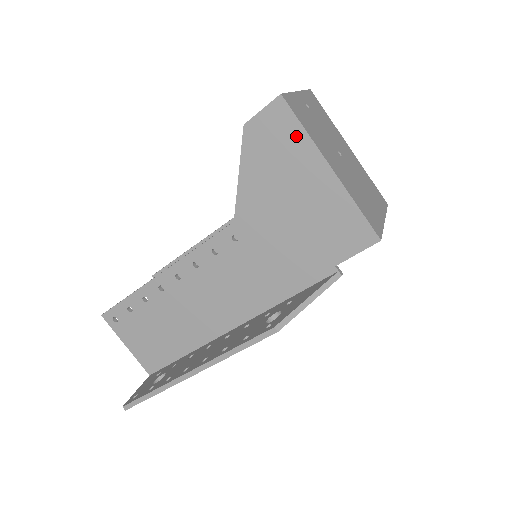
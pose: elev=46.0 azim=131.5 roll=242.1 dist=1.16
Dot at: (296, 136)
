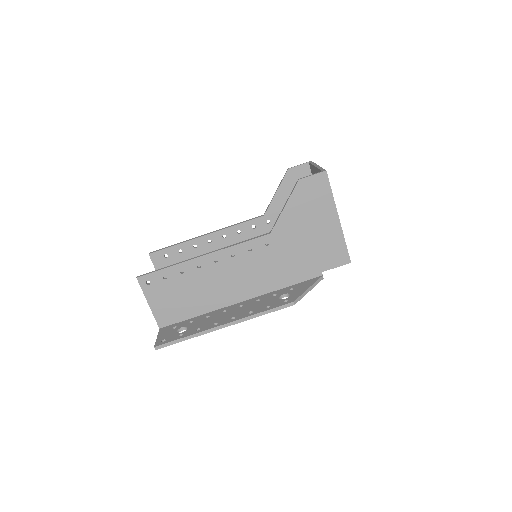
Dot at: (326, 195)
